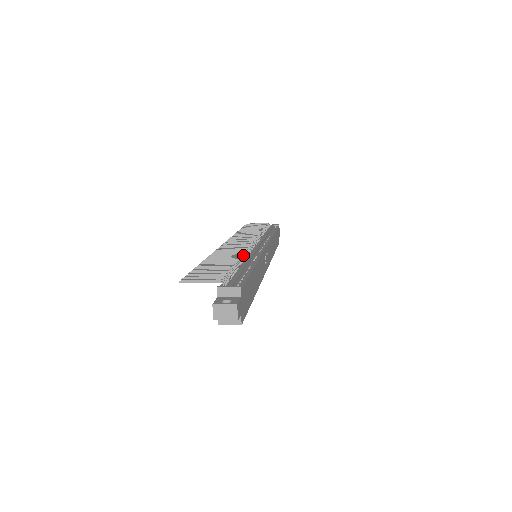
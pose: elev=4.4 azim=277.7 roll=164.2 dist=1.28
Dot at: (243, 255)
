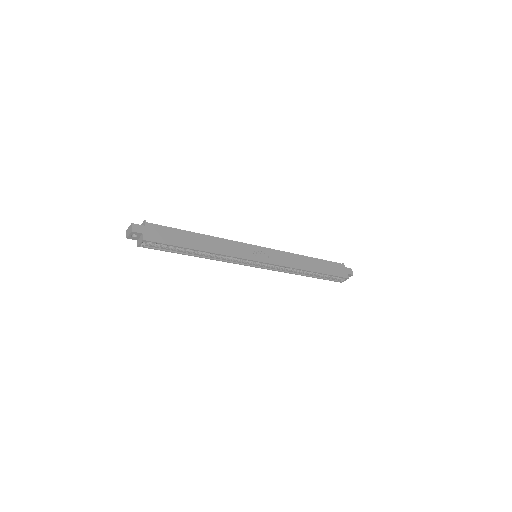
Dot at: occluded
